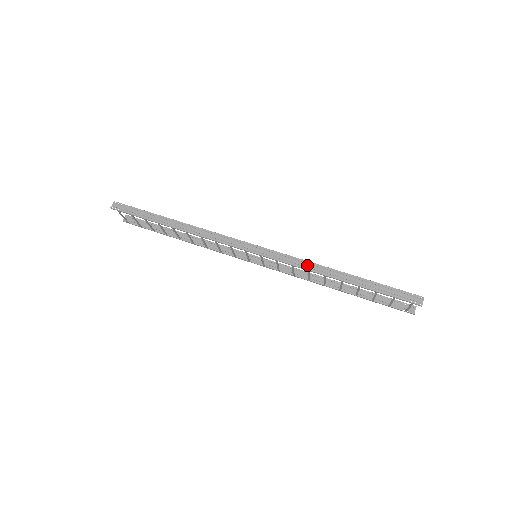
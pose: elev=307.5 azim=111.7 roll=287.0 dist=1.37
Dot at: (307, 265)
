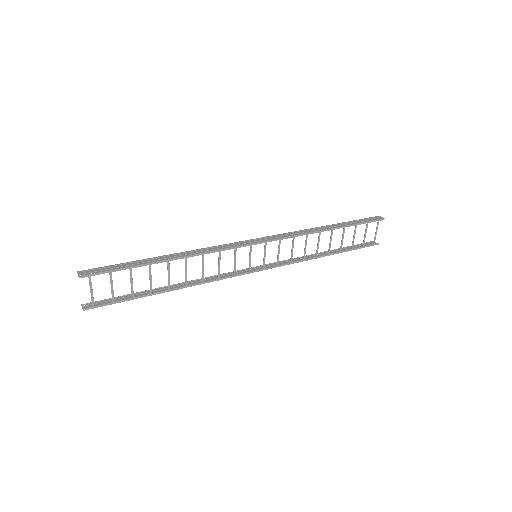
Dot at: (302, 232)
